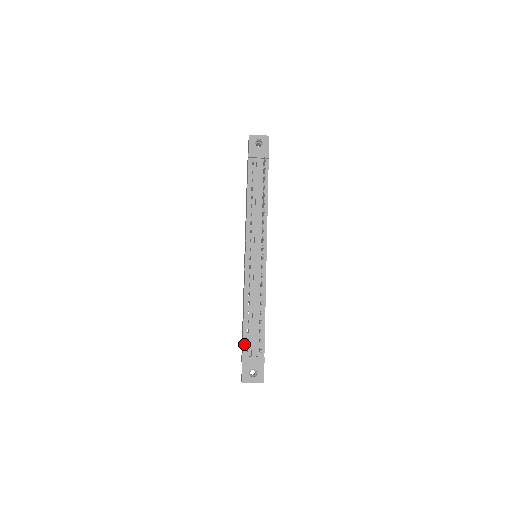
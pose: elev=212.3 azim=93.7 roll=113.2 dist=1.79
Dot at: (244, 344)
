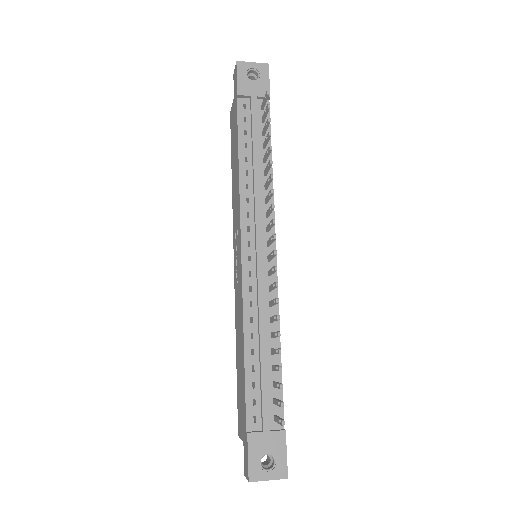
Dot at: (248, 409)
